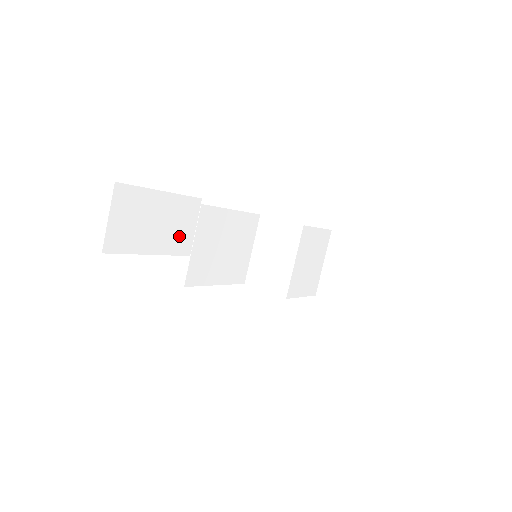
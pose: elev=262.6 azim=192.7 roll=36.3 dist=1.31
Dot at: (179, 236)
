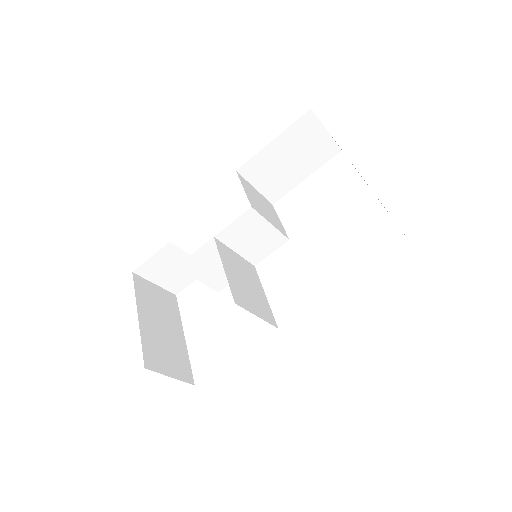
Dot at: (165, 304)
